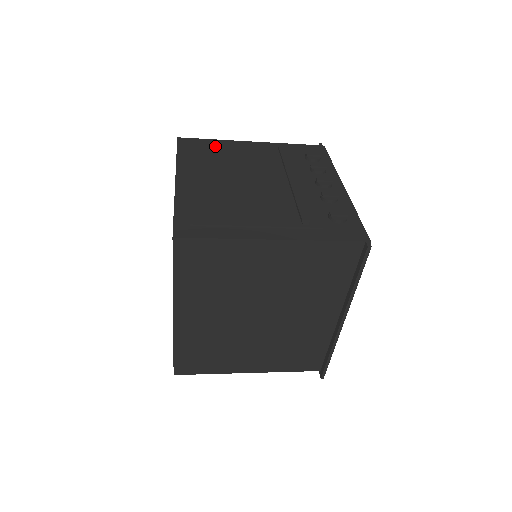
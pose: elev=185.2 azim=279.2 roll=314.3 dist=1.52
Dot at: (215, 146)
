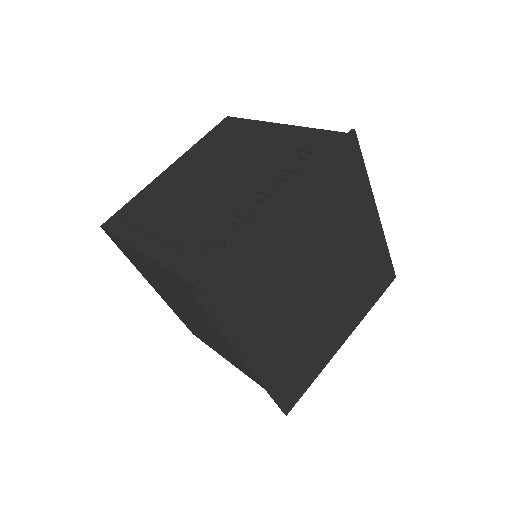
Dot at: (237, 130)
